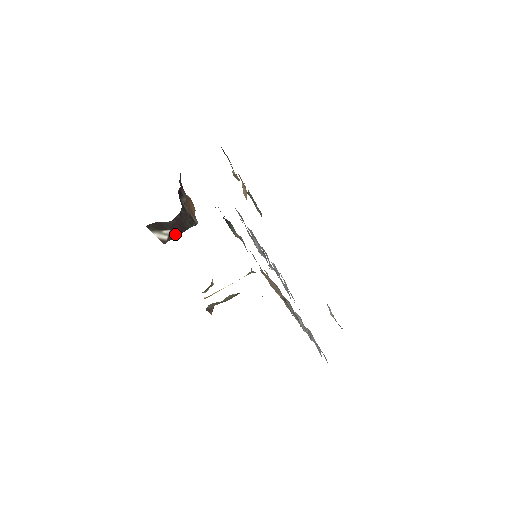
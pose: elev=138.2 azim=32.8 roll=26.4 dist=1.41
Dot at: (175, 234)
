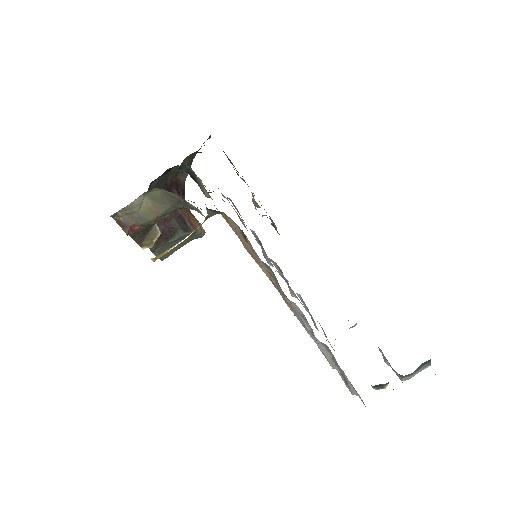
Dot at: (162, 236)
